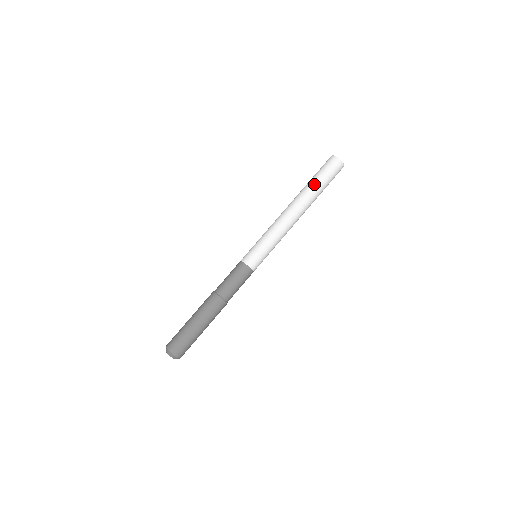
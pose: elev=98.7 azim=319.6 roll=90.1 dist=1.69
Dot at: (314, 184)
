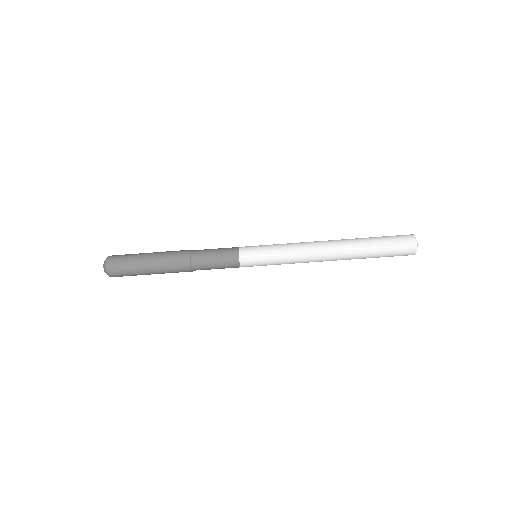
Dot at: (370, 253)
